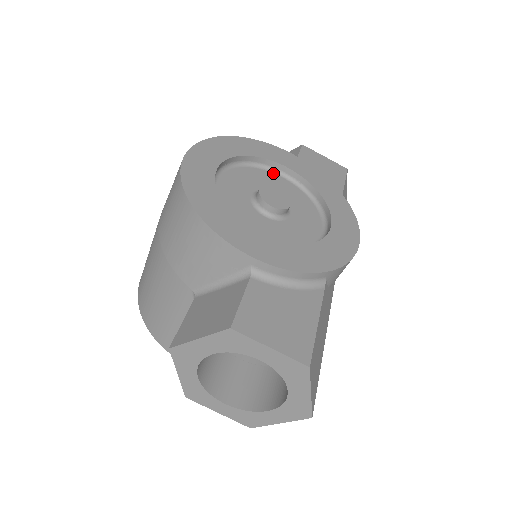
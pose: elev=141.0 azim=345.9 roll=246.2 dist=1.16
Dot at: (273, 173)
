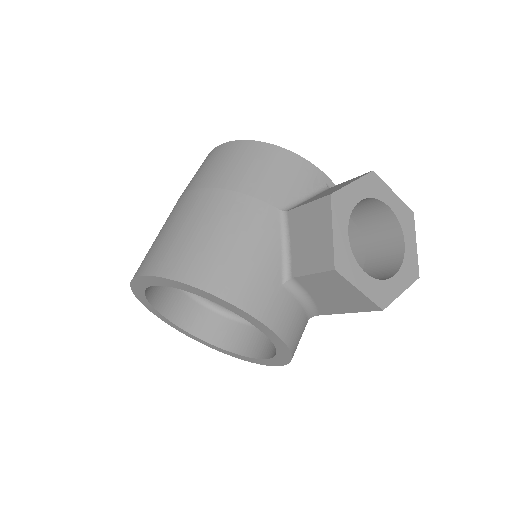
Dot at: occluded
